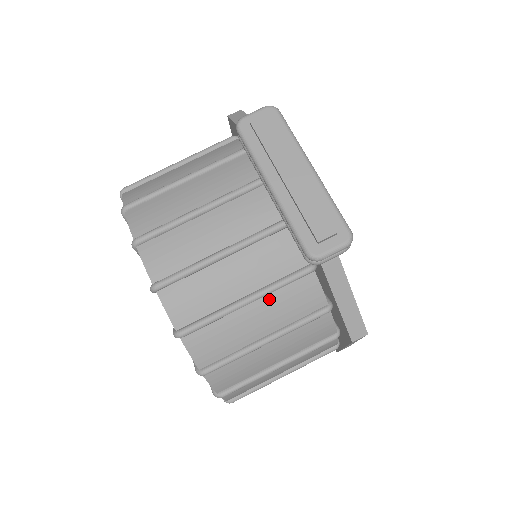
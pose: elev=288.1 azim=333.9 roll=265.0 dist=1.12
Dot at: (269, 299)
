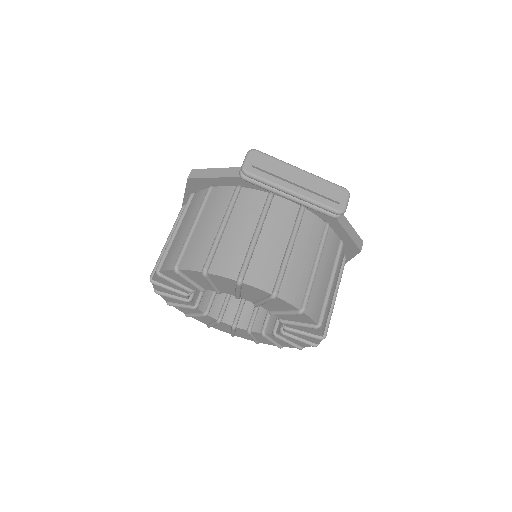
Dot at: (322, 257)
